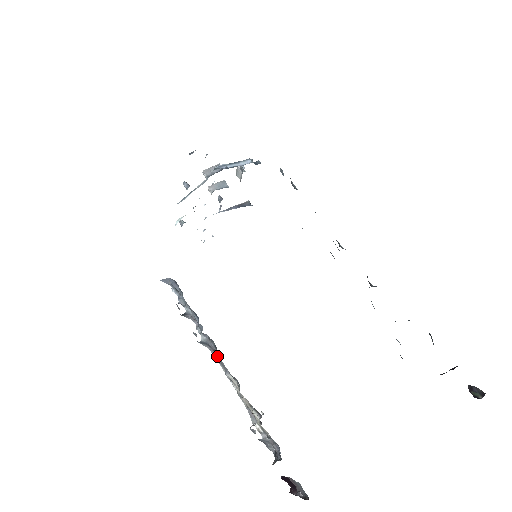
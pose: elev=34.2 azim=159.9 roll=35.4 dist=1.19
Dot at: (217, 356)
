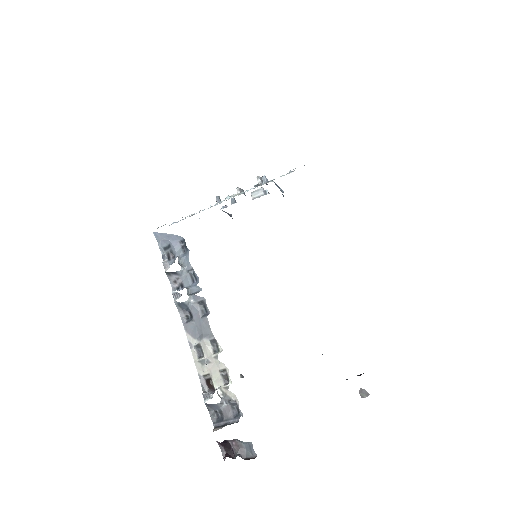
Dot at: (194, 321)
